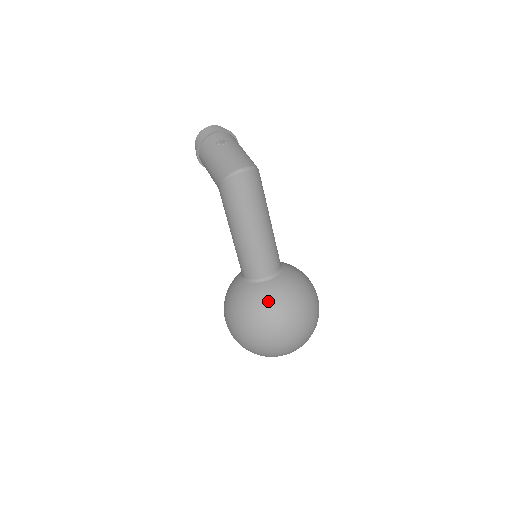
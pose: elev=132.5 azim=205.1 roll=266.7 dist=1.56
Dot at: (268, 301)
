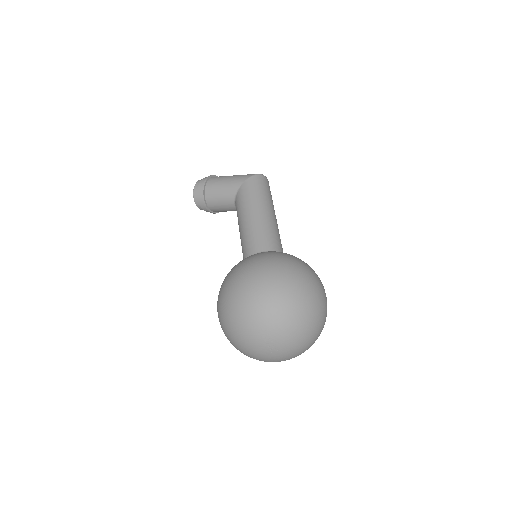
Dot at: occluded
